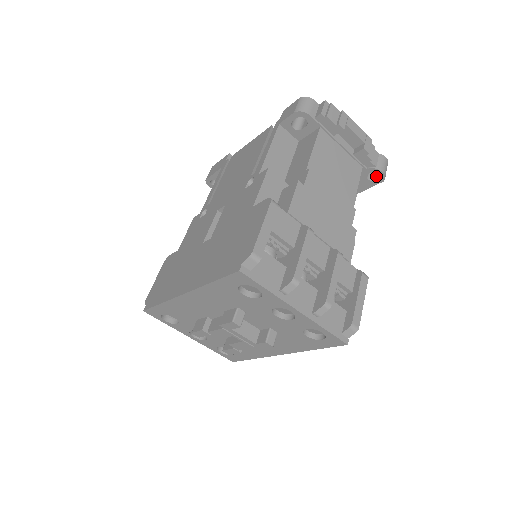
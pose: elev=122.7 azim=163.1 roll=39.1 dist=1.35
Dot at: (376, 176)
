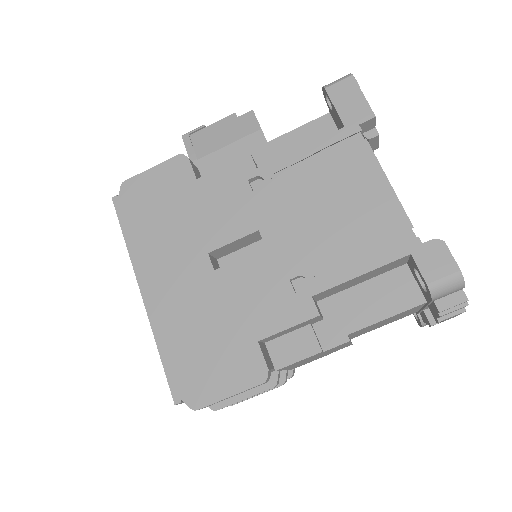
Dot at: occluded
